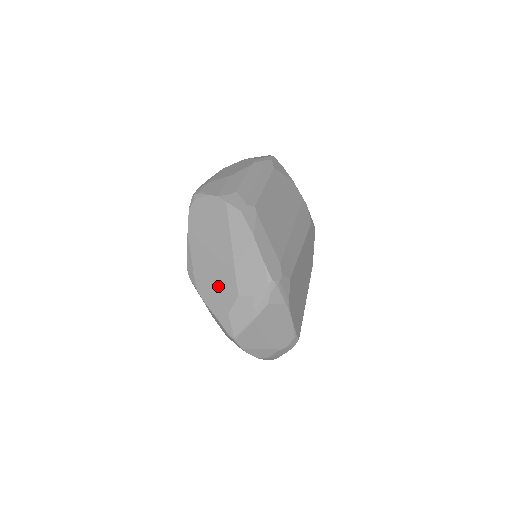
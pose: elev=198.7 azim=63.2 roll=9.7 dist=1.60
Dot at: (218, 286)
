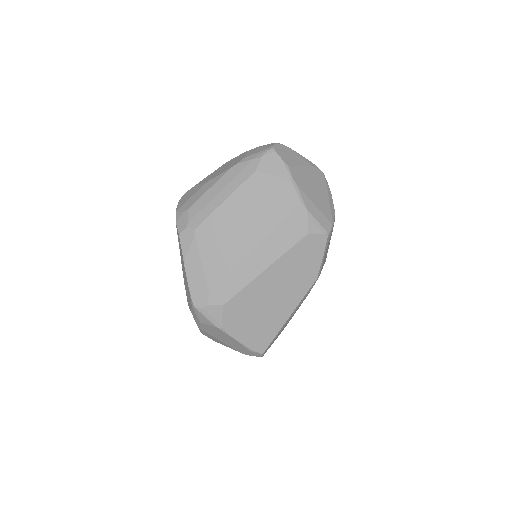
Dot at: occluded
